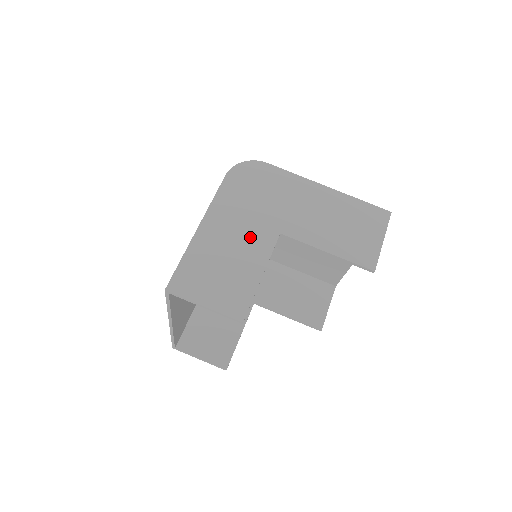
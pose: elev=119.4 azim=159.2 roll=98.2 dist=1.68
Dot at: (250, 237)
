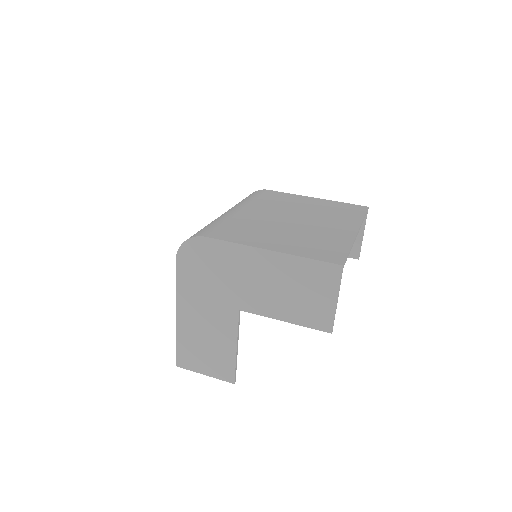
Dot at: (216, 318)
